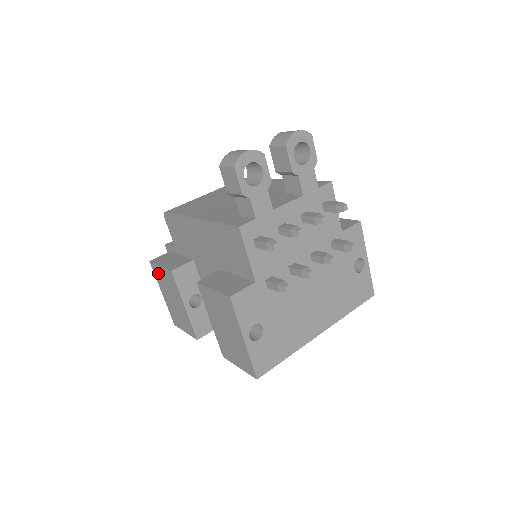
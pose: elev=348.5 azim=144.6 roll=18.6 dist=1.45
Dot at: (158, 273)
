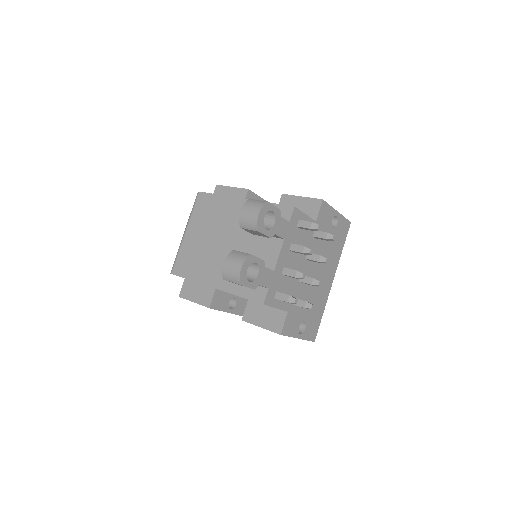
Dot at: occluded
